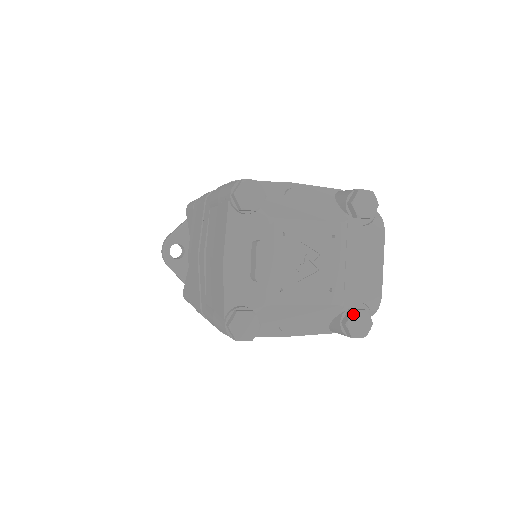
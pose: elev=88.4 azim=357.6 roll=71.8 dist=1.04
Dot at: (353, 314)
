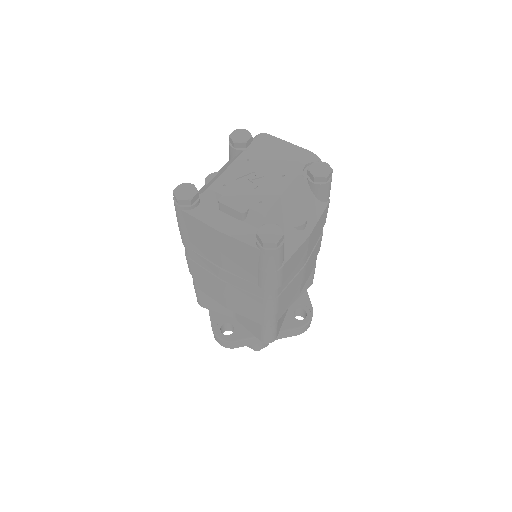
Dot at: (310, 170)
